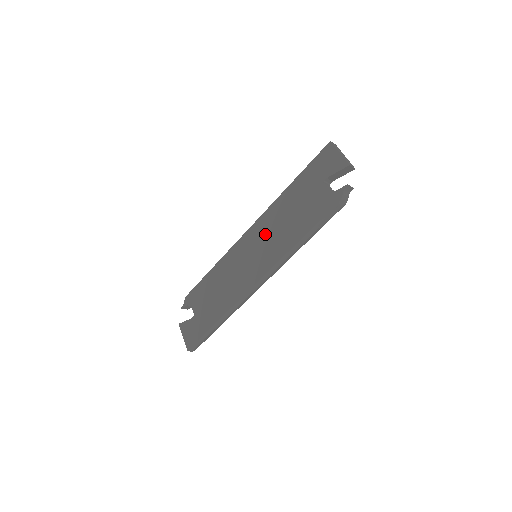
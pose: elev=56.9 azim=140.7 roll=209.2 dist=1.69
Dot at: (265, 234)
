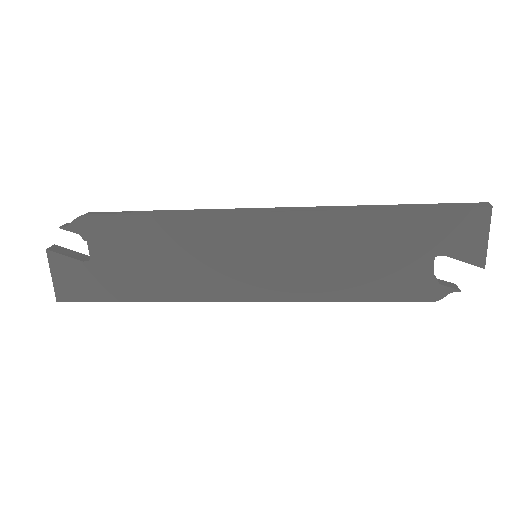
Dot at: (296, 247)
